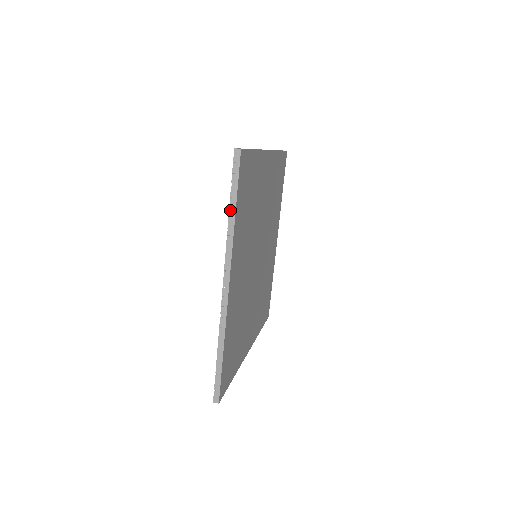
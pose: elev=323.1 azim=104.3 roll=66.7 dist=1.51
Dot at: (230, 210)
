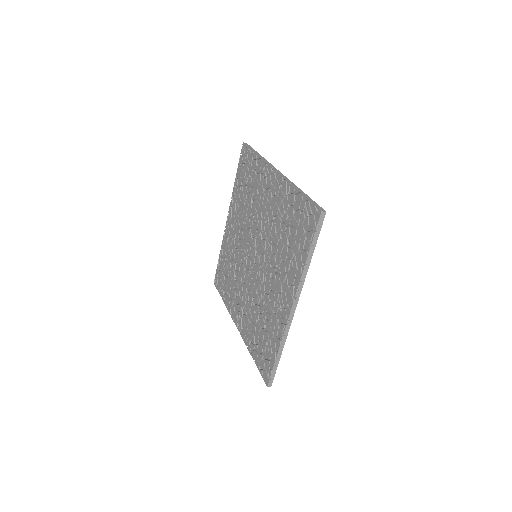
Dot at: (256, 154)
